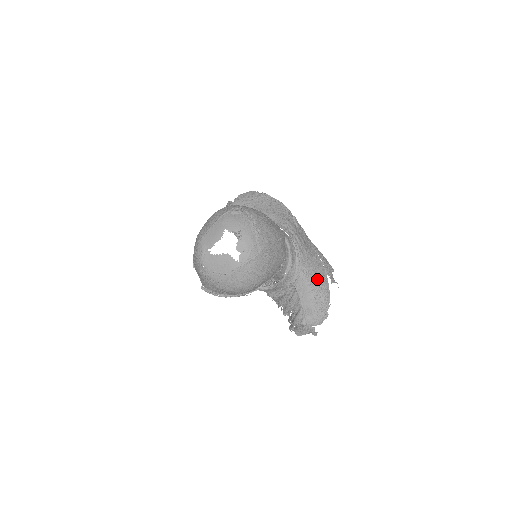
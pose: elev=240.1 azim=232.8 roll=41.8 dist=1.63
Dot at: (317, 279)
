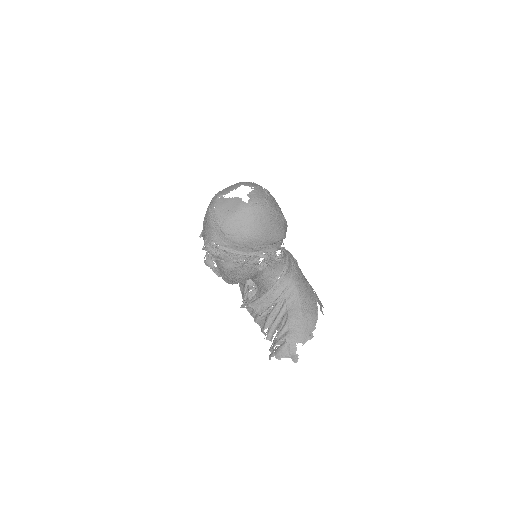
Dot at: (307, 298)
